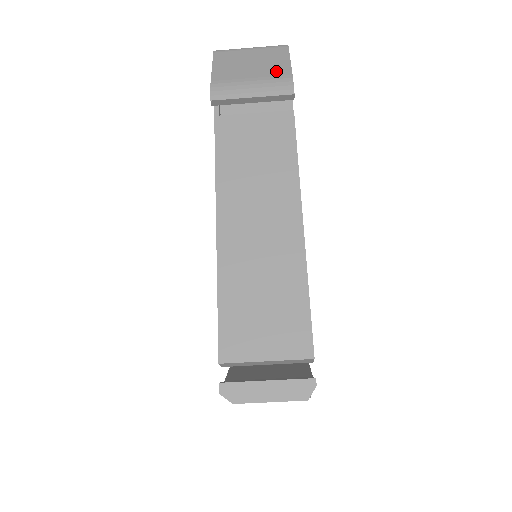
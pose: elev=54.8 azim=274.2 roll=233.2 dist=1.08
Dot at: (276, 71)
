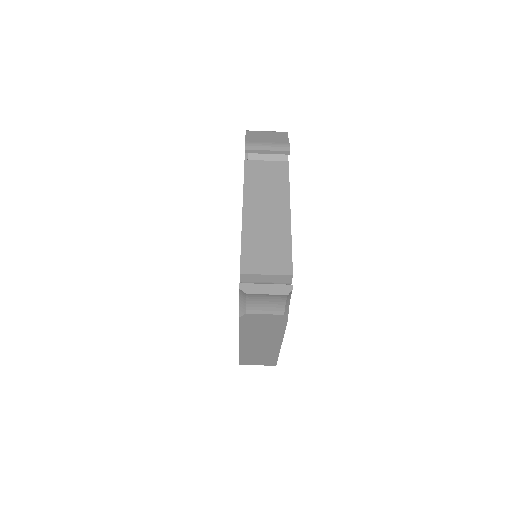
Dot at: (281, 141)
